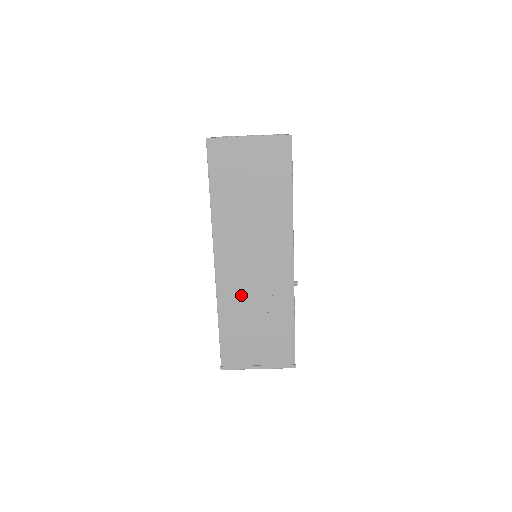
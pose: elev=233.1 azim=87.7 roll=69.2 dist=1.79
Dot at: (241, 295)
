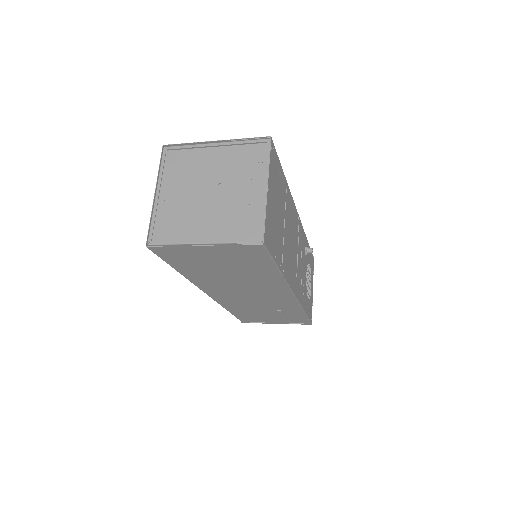
Dot at: (244, 305)
